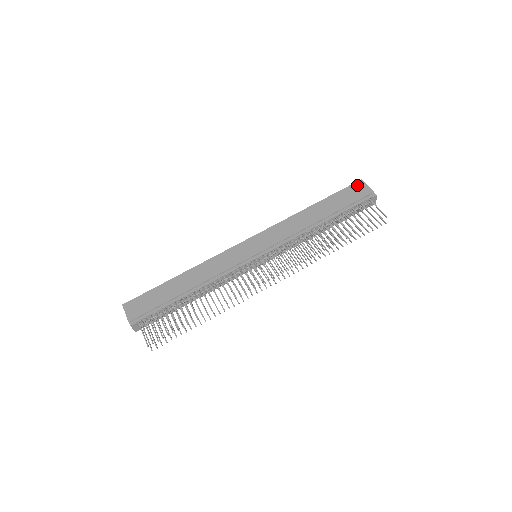
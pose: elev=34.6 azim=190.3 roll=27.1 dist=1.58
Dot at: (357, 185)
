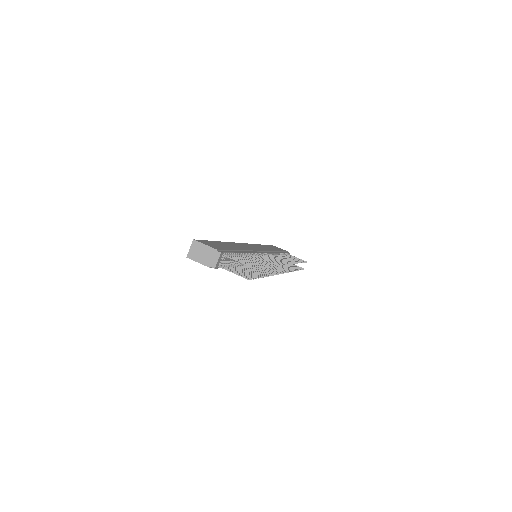
Dot at: occluded
